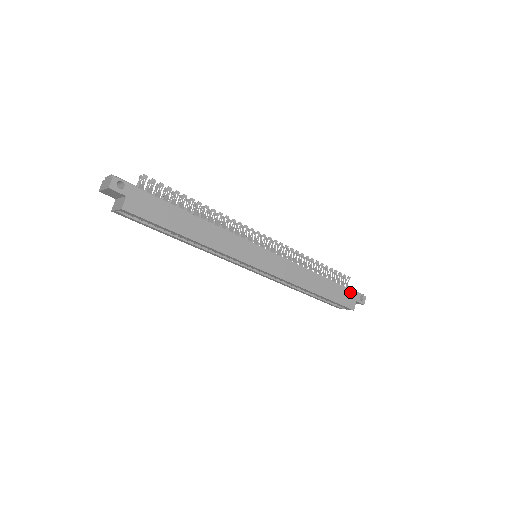
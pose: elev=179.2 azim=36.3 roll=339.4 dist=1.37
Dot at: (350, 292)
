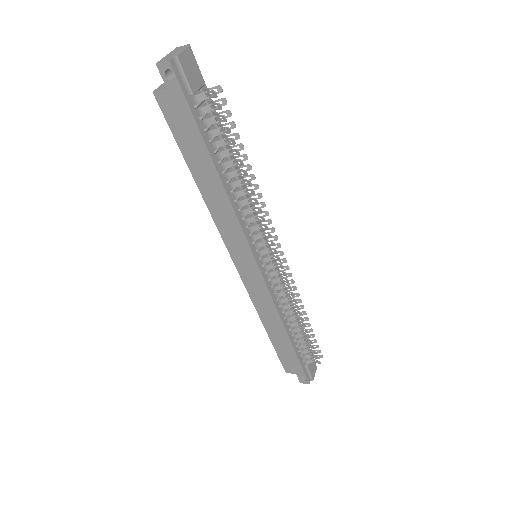
Dot at: (299, 367)
